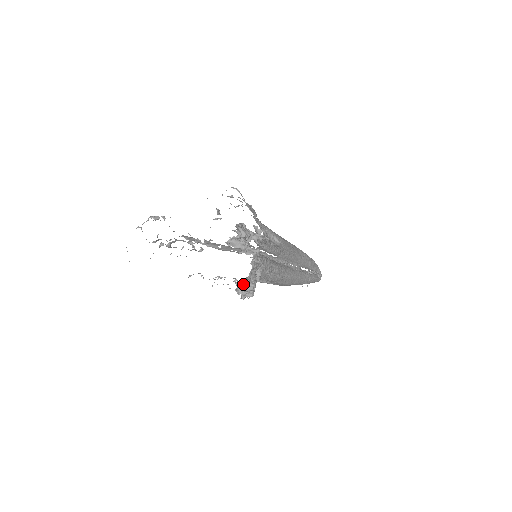
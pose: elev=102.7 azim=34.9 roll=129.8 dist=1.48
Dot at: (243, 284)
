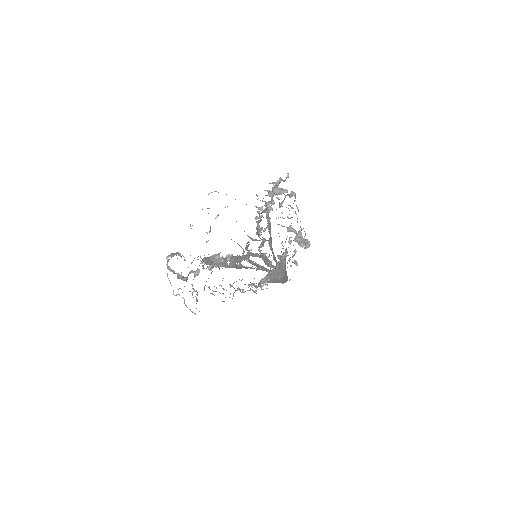
Dot at: occluded
